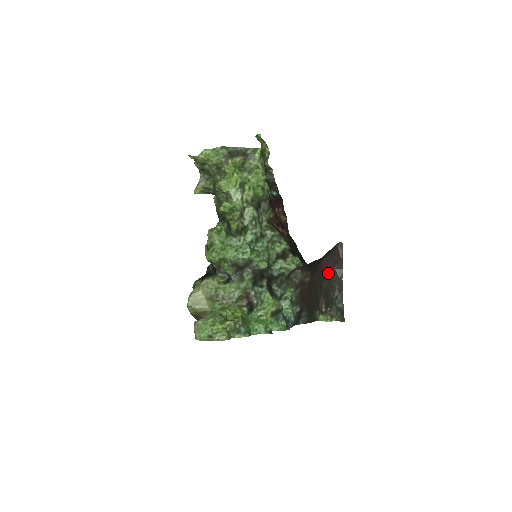
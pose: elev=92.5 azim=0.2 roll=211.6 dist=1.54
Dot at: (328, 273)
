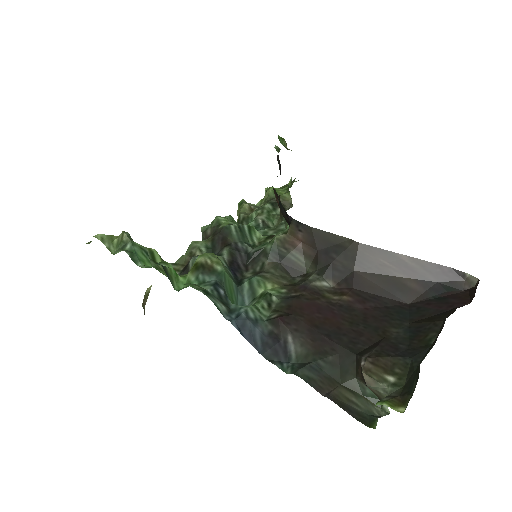
Dot at: (420, 320)
